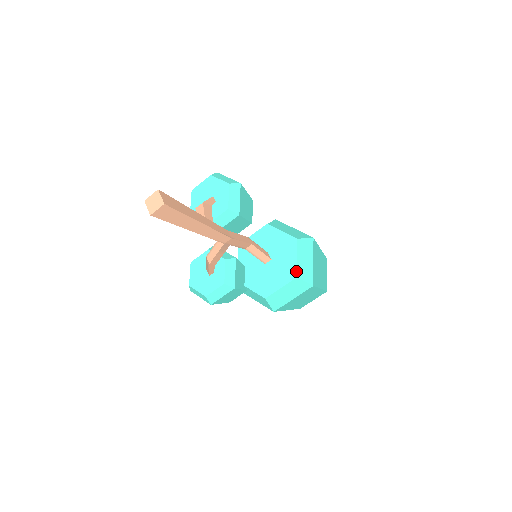
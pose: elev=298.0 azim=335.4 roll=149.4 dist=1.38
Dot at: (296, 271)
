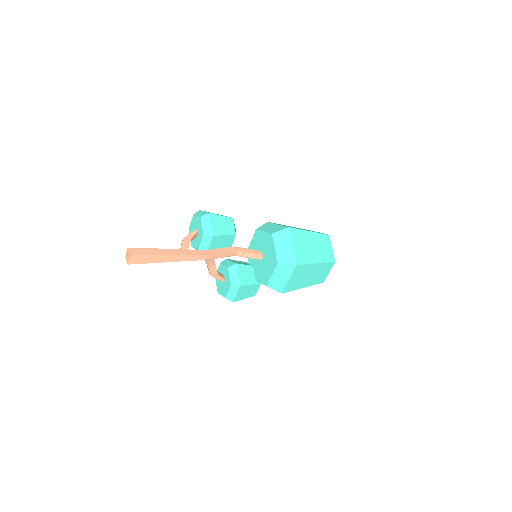
Dot at: (276, 259)
